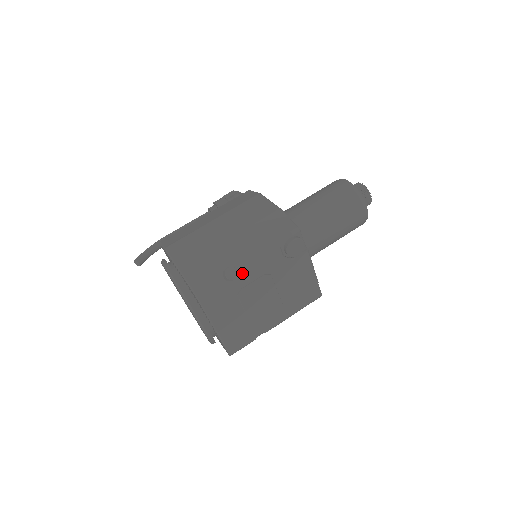
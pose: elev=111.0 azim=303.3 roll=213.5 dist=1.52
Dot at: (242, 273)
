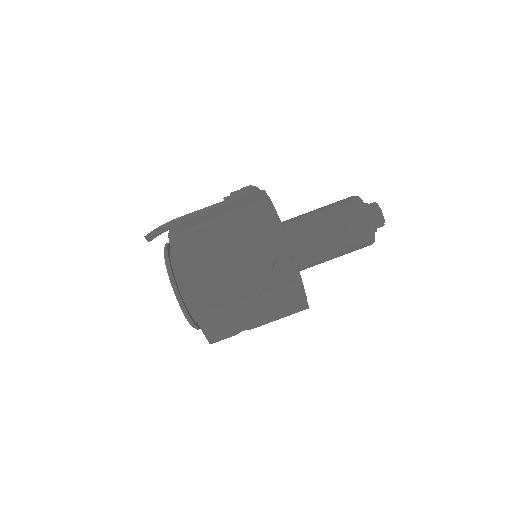
Dot at: (227, 280)
